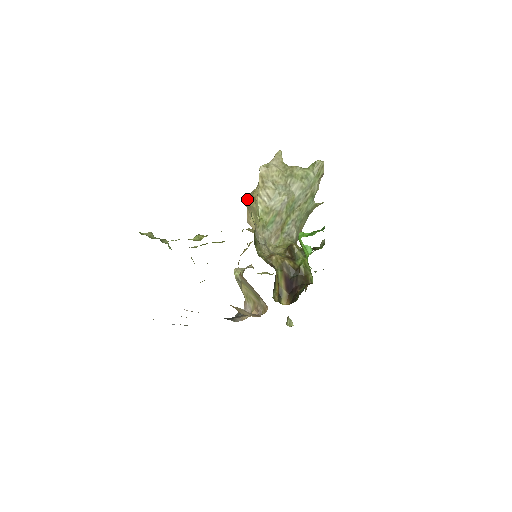
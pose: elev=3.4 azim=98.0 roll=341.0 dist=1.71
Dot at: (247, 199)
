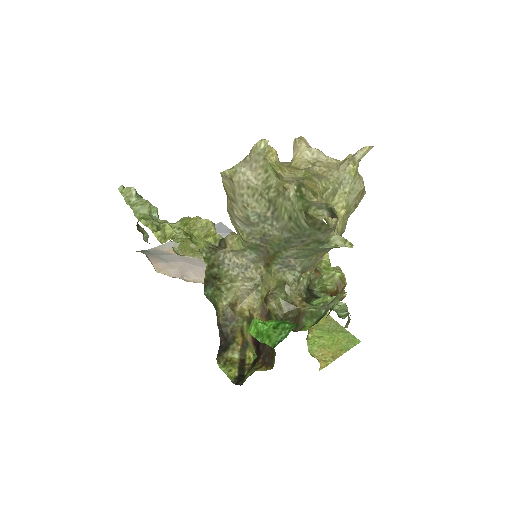
Dot at: occluded
